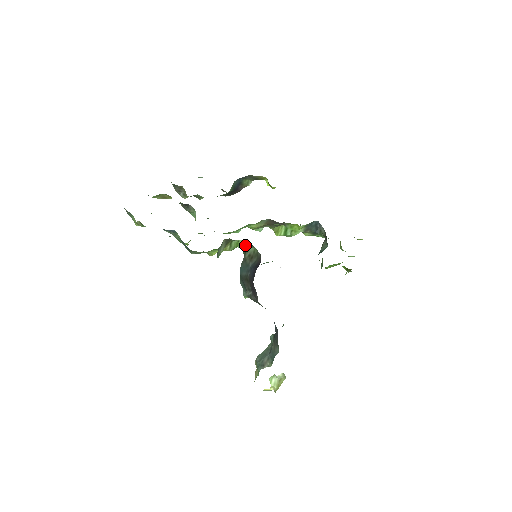
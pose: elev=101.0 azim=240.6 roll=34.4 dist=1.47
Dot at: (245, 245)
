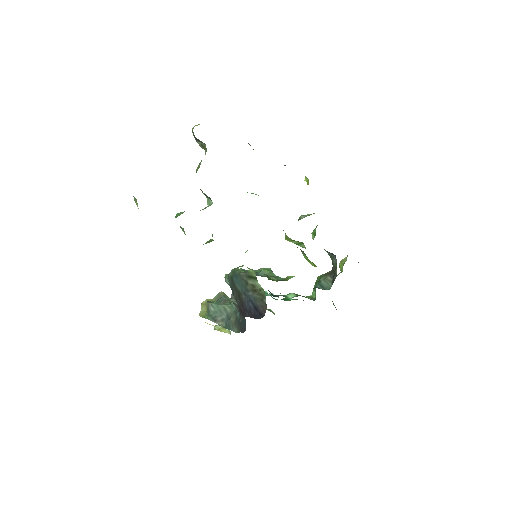
Dot at: (253, 271)
